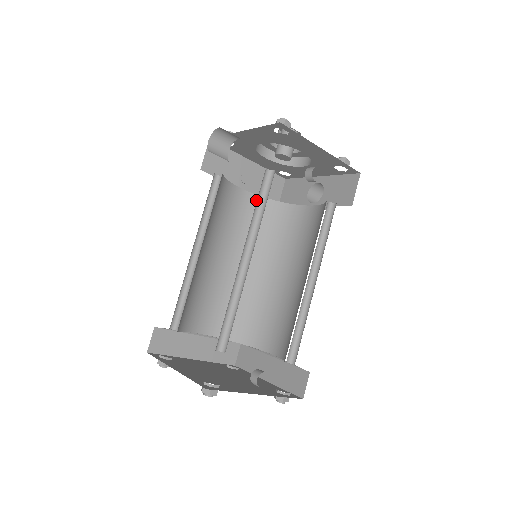
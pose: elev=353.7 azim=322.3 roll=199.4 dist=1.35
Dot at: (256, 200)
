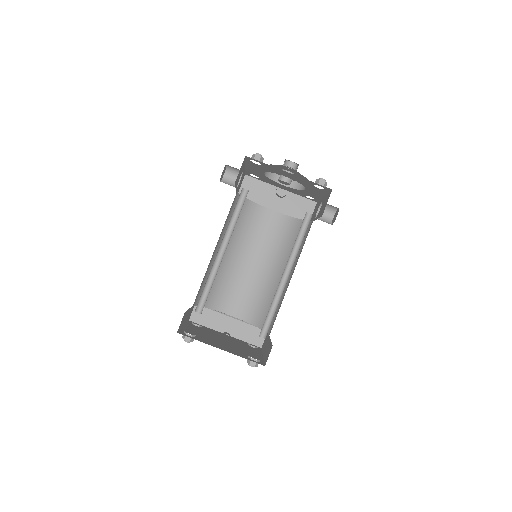
Dot at: (283, 218)
